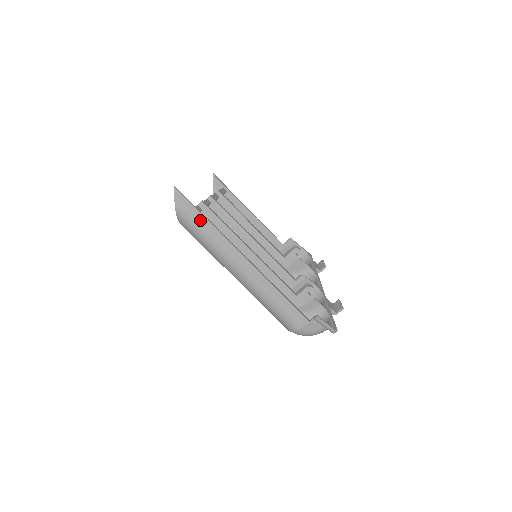
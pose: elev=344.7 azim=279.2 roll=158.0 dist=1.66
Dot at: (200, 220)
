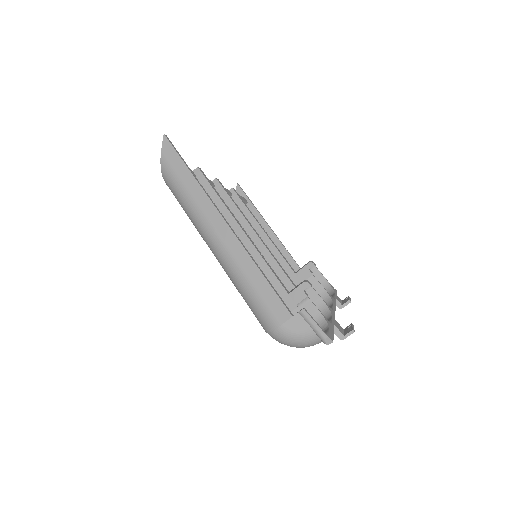
Dot at: (183, 172)
